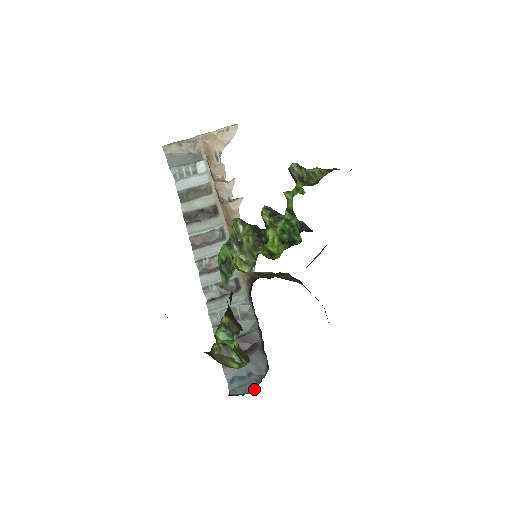
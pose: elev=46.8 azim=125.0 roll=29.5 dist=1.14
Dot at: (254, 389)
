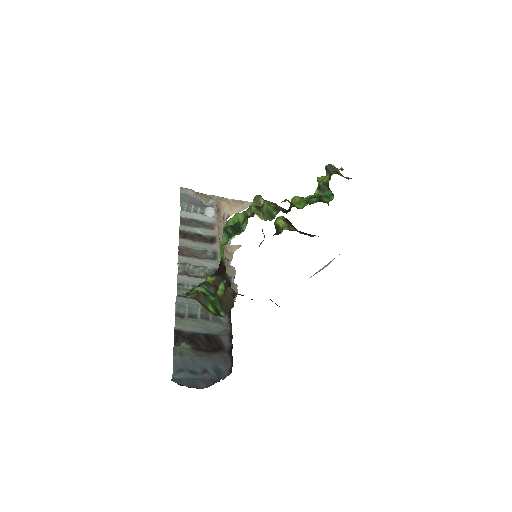
Dot at: (206, 387)
